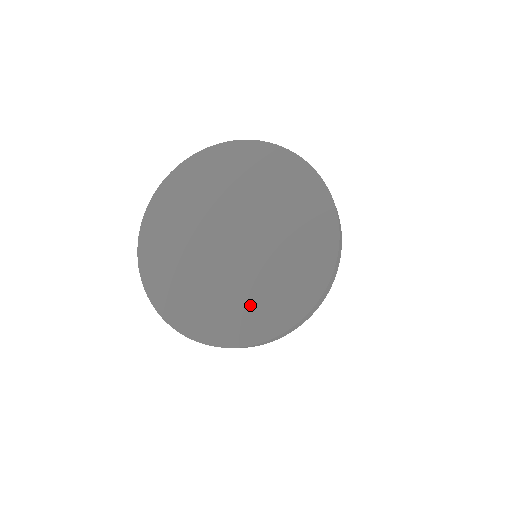
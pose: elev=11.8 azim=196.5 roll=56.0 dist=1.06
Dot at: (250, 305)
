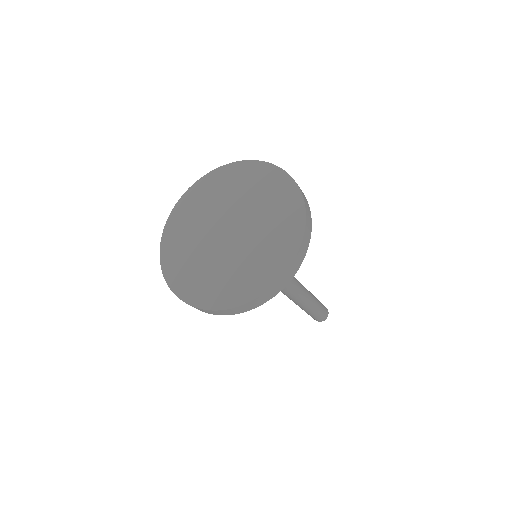
Dot at: (199, 276)
